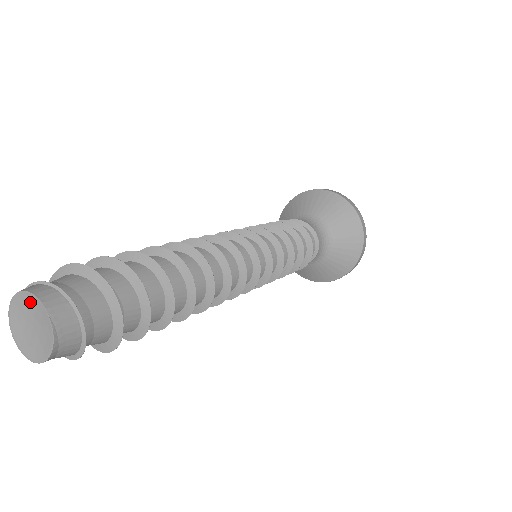
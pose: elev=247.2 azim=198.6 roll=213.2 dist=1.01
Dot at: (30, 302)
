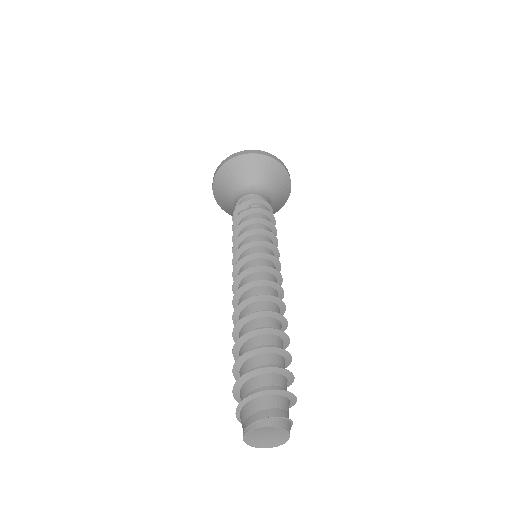
Dot at: (281, 433)
